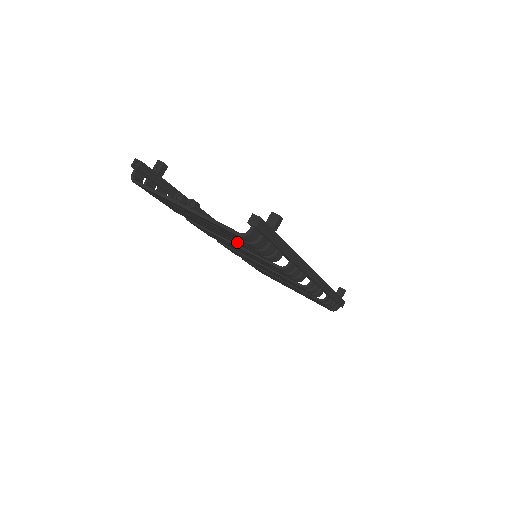
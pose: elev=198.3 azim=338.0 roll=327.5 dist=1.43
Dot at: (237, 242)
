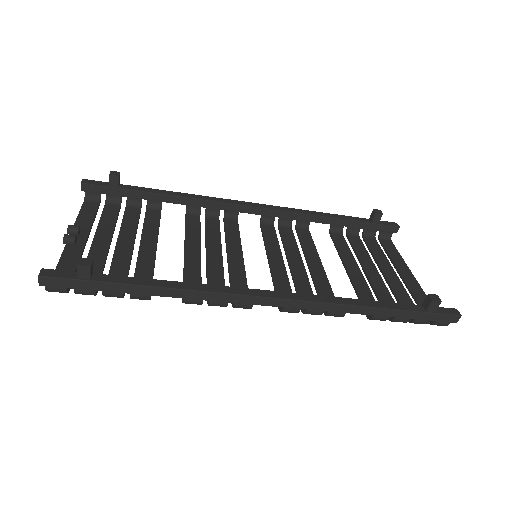
Dot at: (127, 271)
